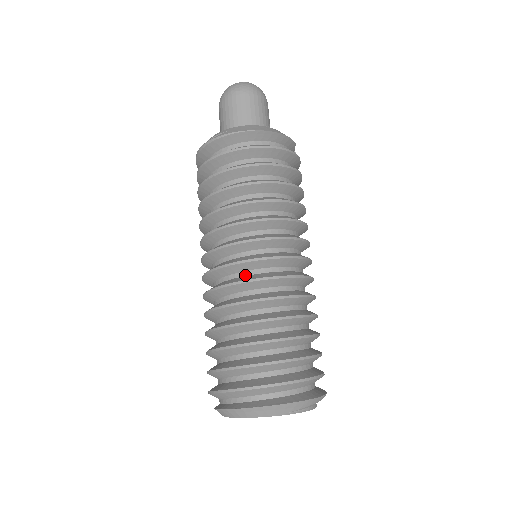
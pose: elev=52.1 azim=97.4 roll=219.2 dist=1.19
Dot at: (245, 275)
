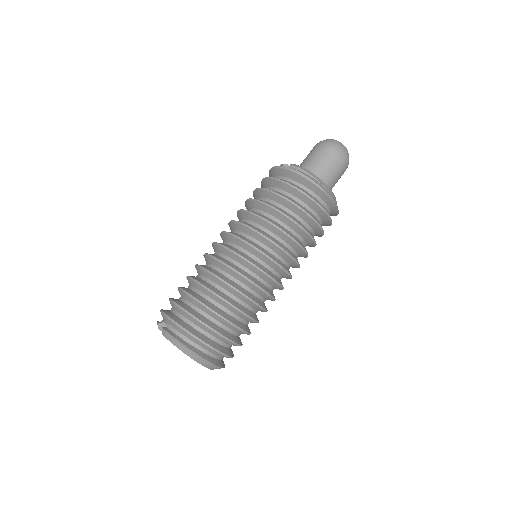
Dot at: (256, 278)
